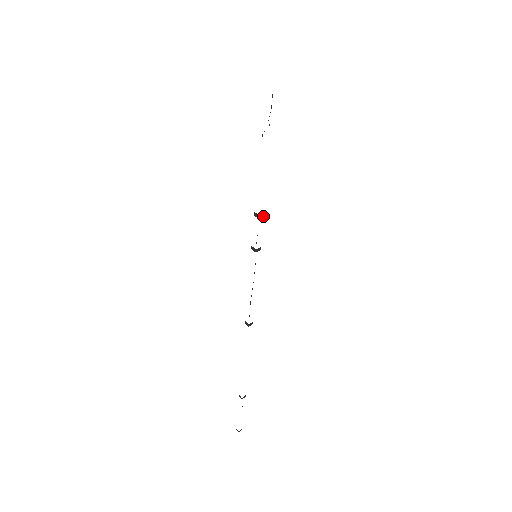
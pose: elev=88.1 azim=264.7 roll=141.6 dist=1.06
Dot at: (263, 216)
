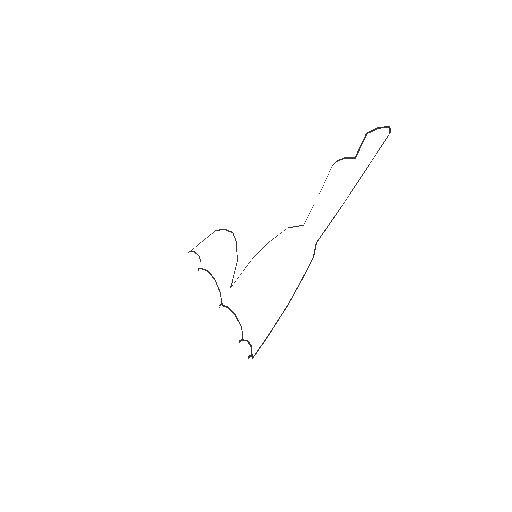
Dot at: (252, 358)
